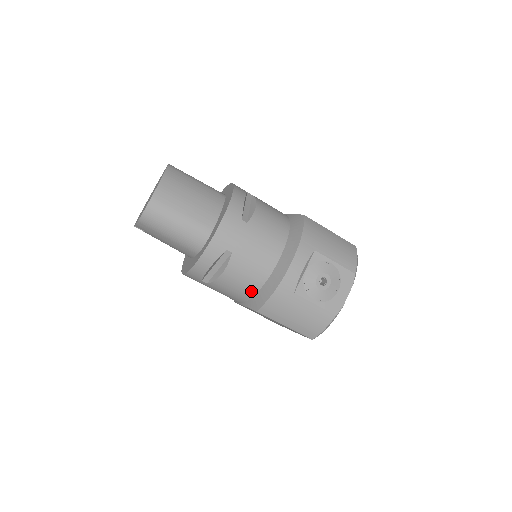
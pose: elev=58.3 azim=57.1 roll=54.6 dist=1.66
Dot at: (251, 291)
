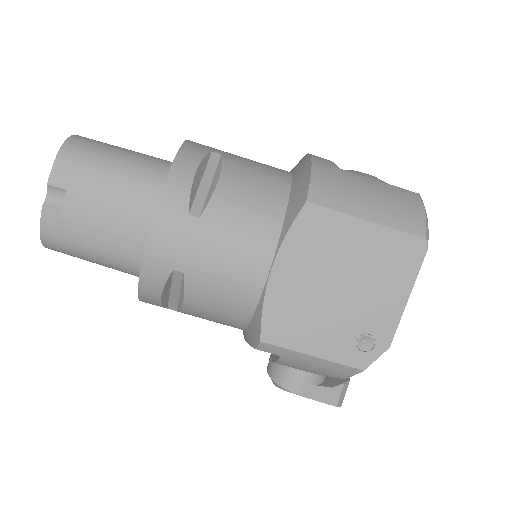
Dot at: (278, 200)
